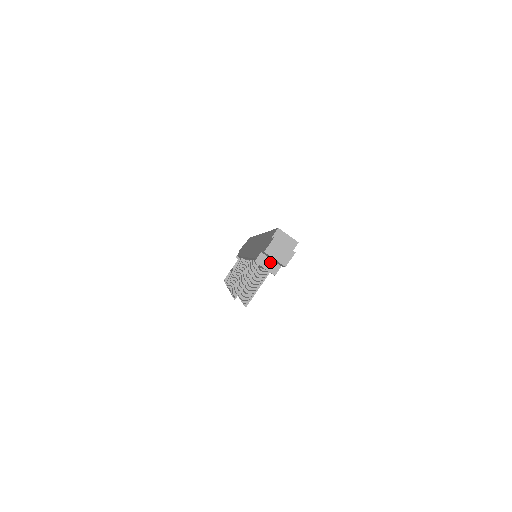
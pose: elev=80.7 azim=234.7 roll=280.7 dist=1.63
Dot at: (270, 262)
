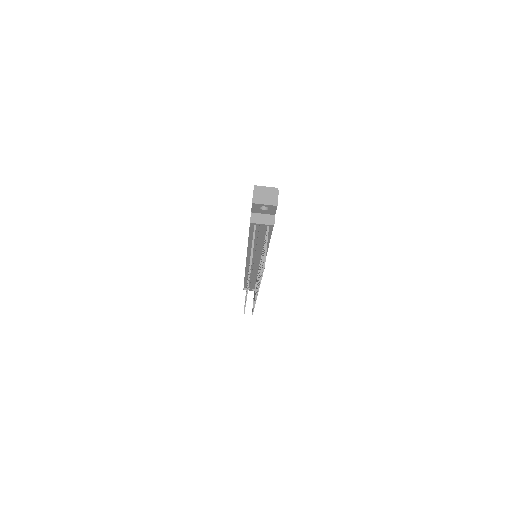
Dot at: (263, 217)
